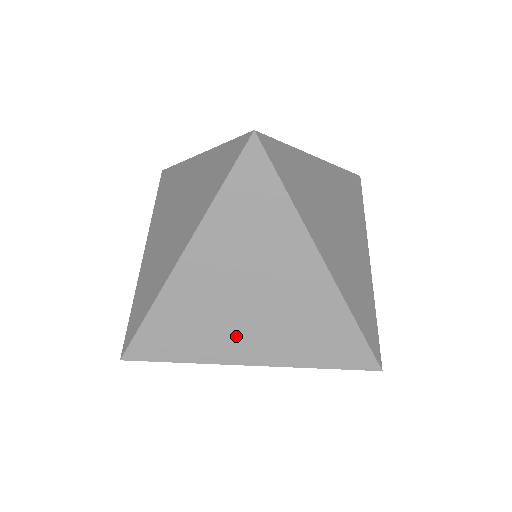
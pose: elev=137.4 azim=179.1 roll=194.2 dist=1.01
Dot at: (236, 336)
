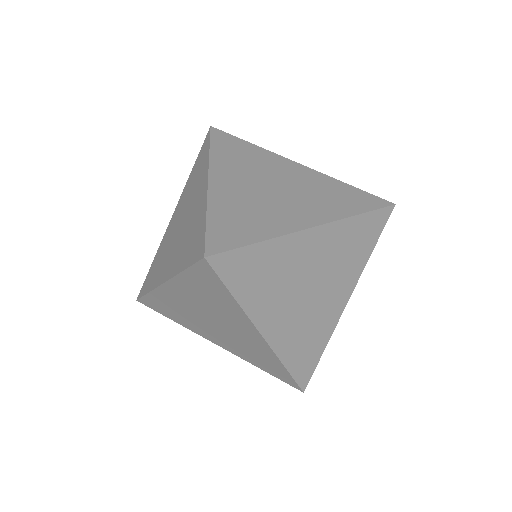
Dot at: (167, 260)
